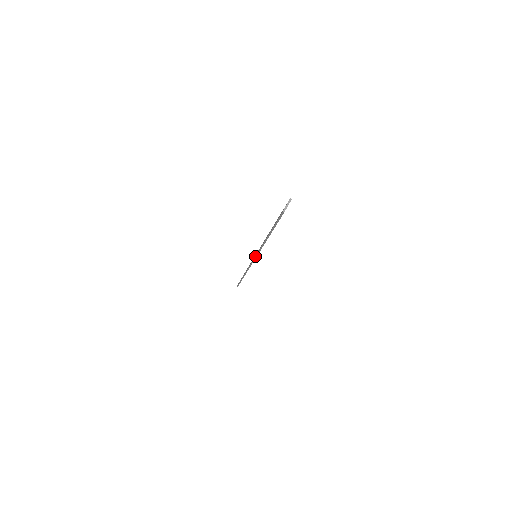
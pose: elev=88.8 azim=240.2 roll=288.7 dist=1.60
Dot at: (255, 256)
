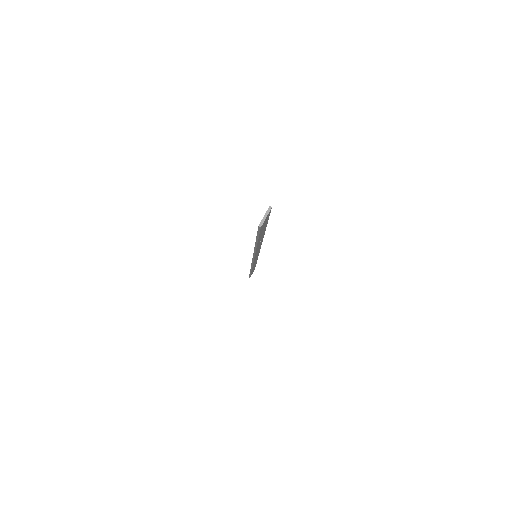
Dot at: (252, 259)
